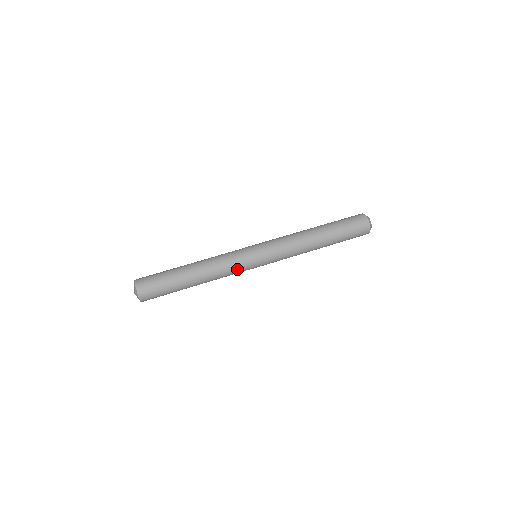
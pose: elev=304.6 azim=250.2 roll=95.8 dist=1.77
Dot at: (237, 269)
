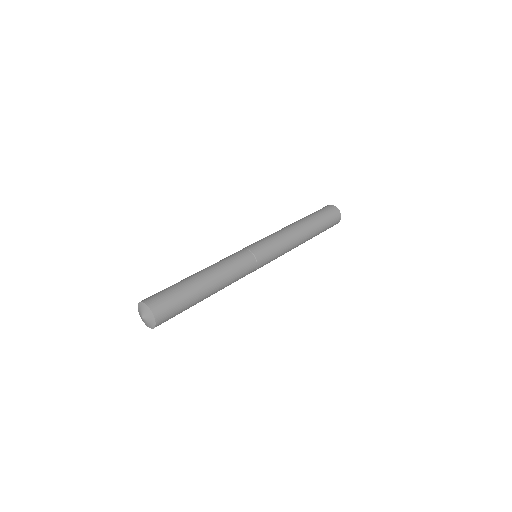
Dot at: (242, 259)
